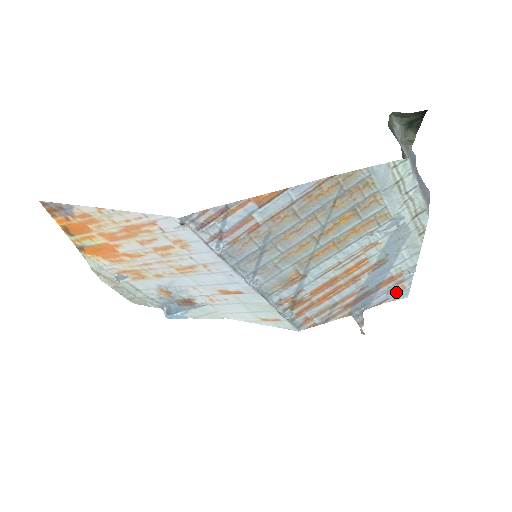
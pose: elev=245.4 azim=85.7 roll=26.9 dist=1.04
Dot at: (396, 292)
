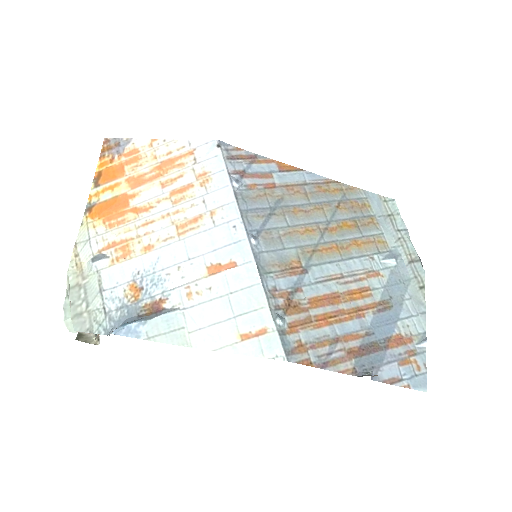
Dot at: (410, 371)
